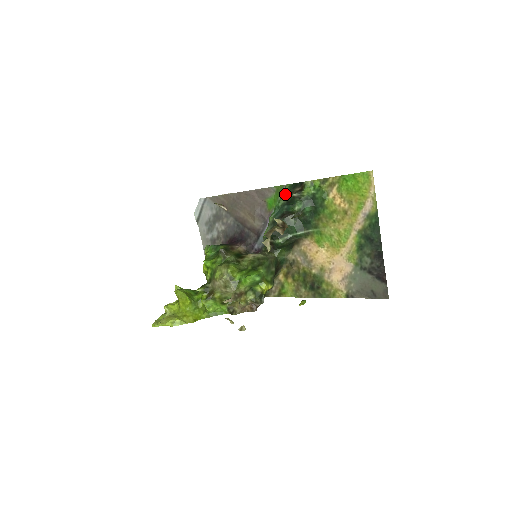
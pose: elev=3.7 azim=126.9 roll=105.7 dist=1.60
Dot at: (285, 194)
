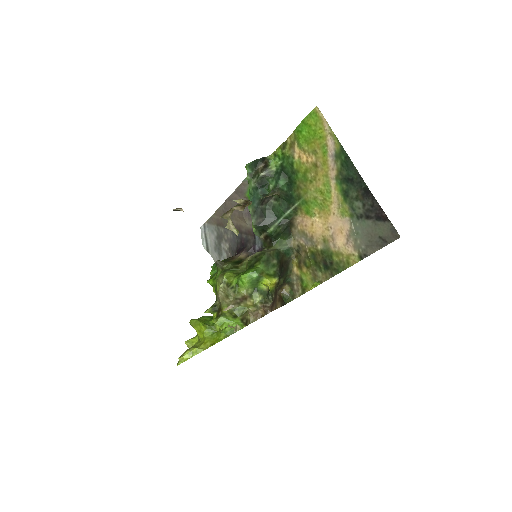
Dot at: (249, 176)
